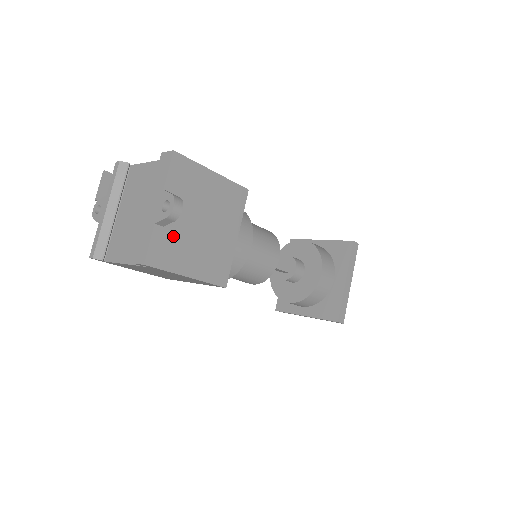
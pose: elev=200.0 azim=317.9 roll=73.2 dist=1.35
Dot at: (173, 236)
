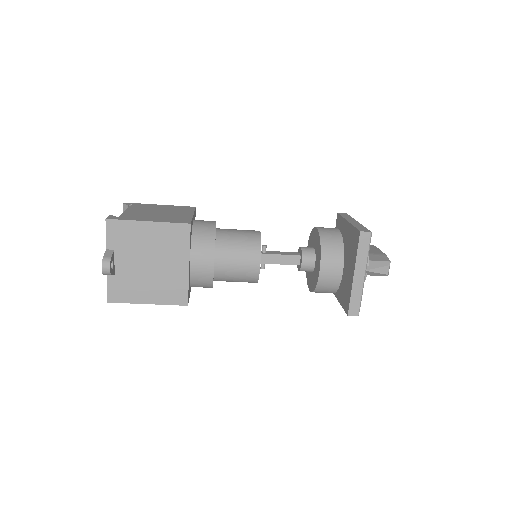
Dot at: (125, 279)
